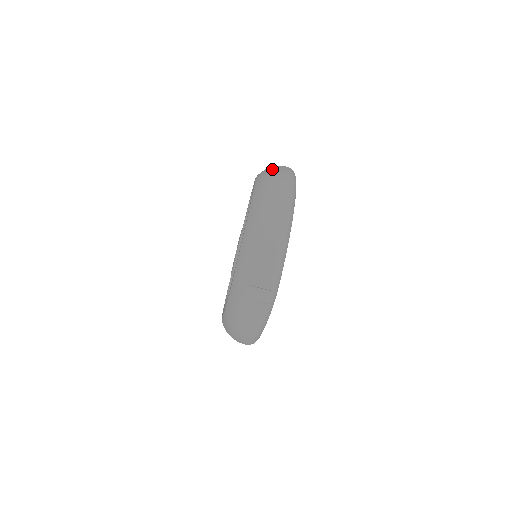
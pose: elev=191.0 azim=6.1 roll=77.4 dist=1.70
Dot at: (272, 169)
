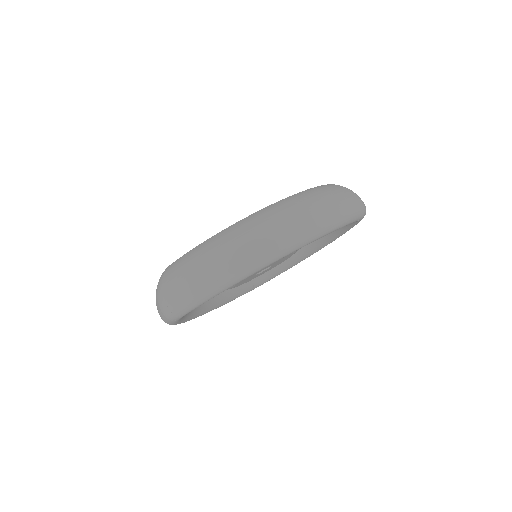
Dot at: (320, 198)
